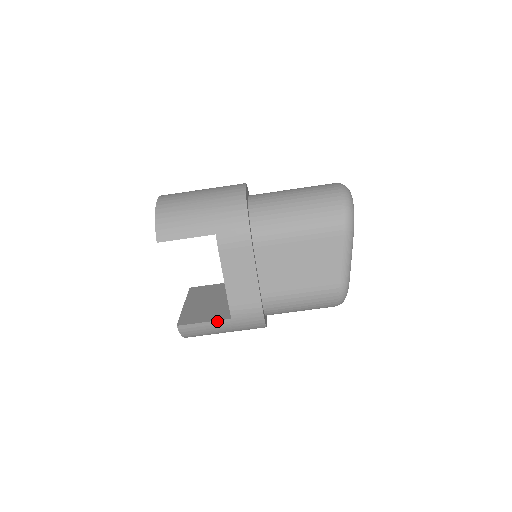
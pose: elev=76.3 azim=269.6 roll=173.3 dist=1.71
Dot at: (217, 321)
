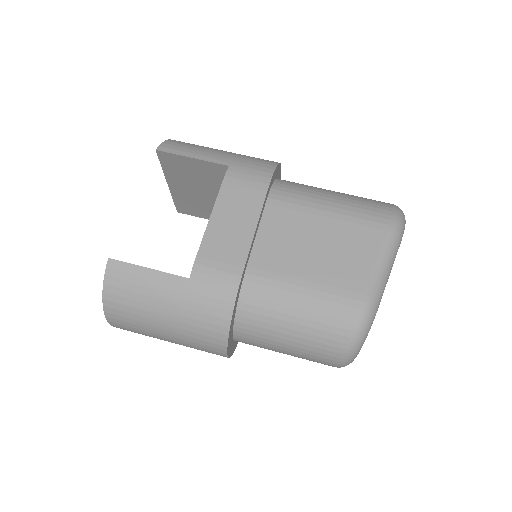
Dot at: (167, 274)
